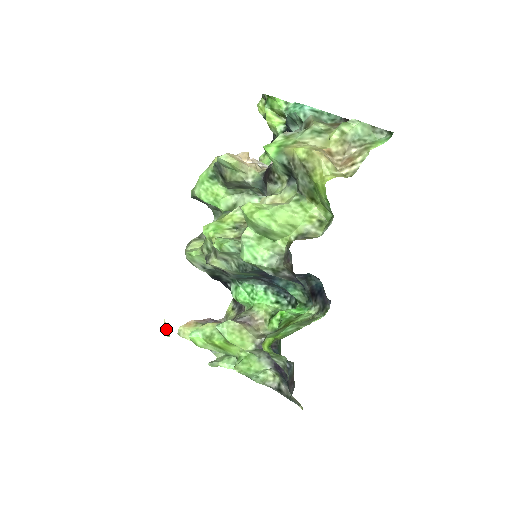
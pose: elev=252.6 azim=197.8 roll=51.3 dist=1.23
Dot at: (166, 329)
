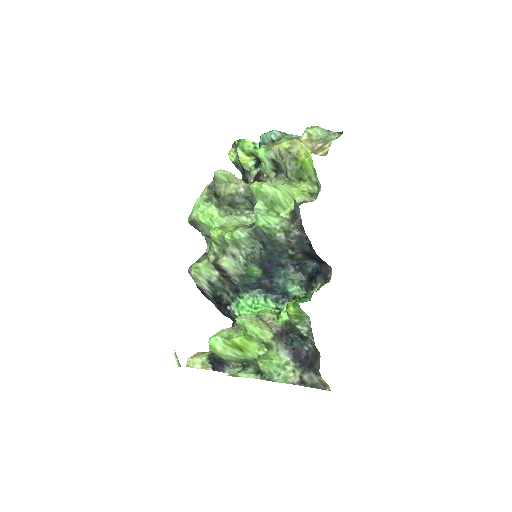
Dot at: (177, 358)
